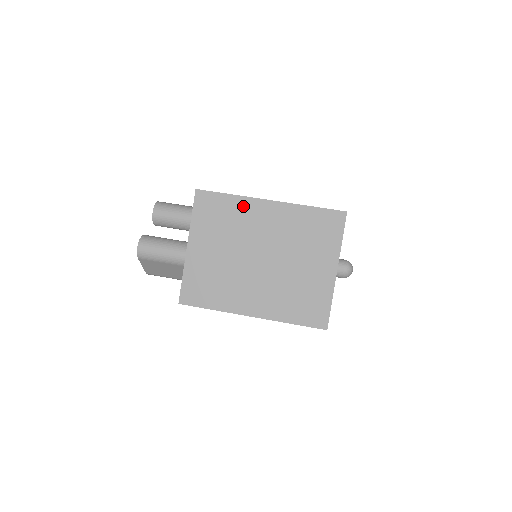
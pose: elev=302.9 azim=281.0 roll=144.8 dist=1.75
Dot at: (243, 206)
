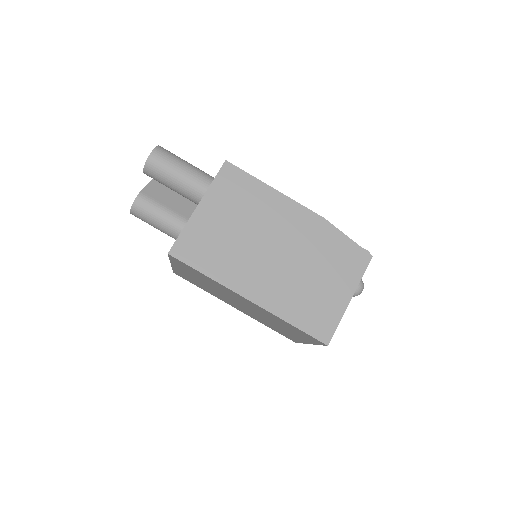
Dot at: (220, 286)
